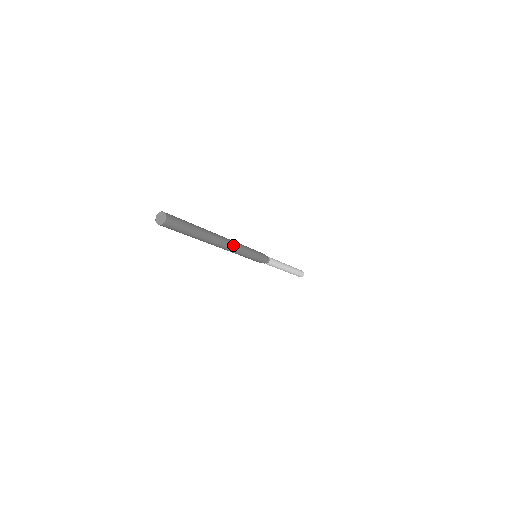
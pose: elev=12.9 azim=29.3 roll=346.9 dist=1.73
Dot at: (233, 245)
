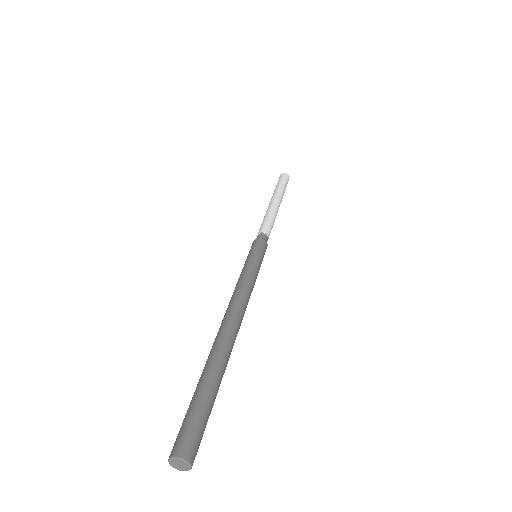
Dot at: occluded
